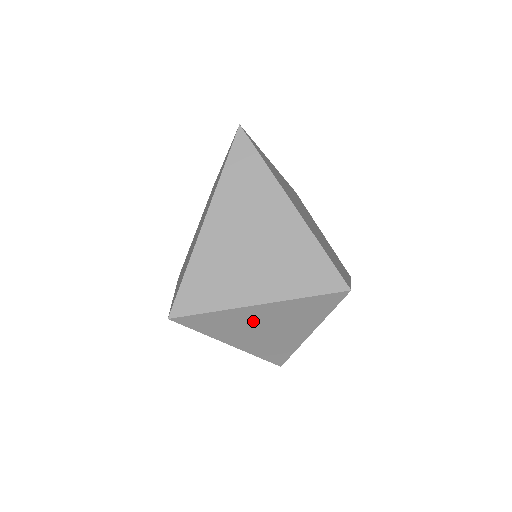
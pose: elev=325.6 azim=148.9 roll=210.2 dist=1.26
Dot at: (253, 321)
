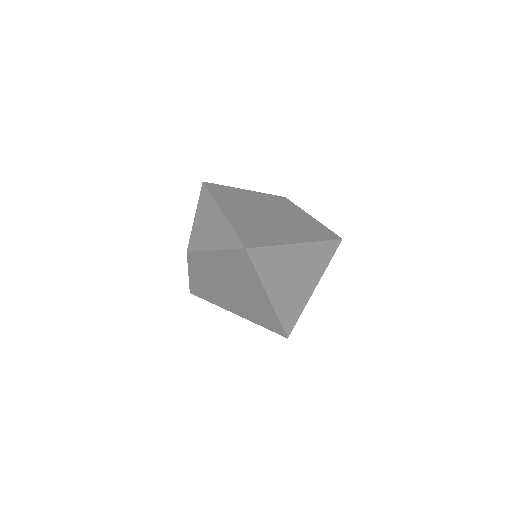
Dot at: occluded
